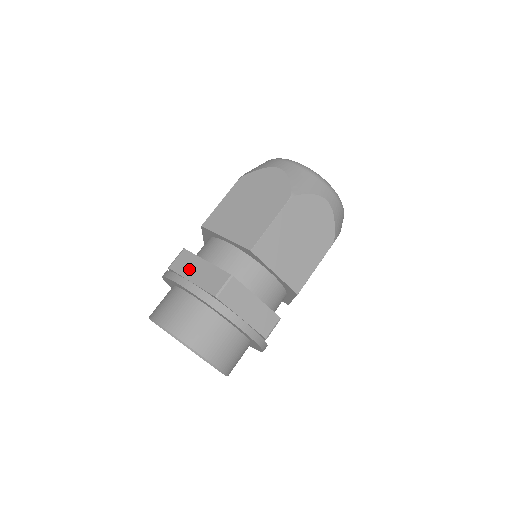
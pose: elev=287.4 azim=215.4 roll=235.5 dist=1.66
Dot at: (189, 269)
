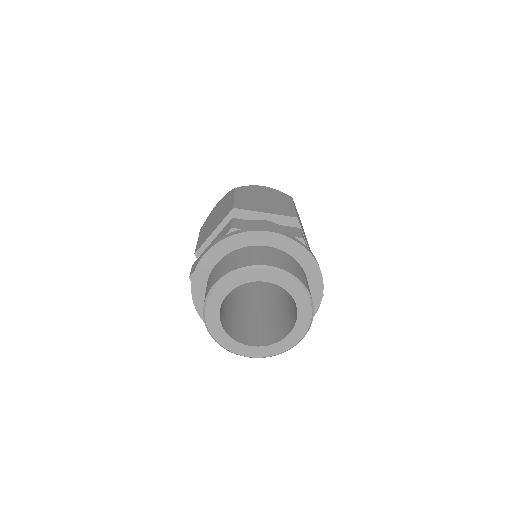
Dot at: occluded
